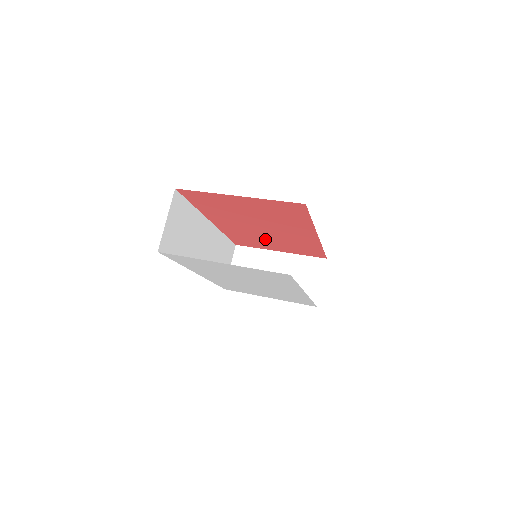
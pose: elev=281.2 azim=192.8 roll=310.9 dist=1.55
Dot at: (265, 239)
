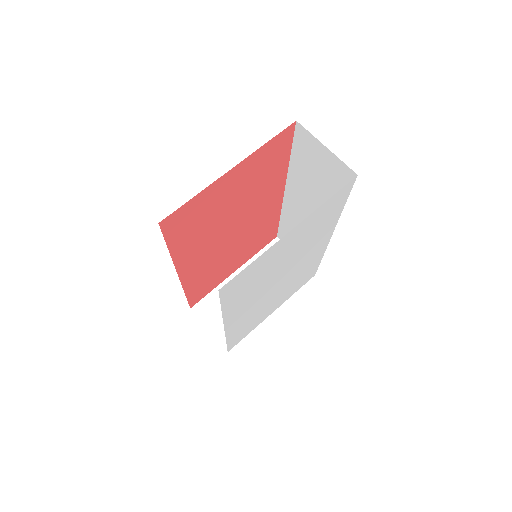
Dot at: (228, 257)
